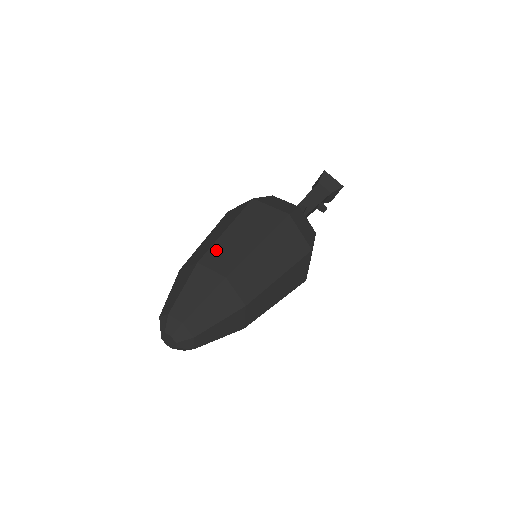
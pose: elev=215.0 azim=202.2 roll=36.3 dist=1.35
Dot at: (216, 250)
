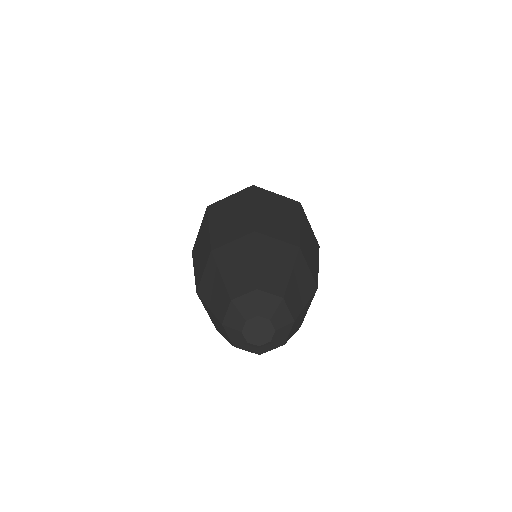
Dot at: (218, 235)
